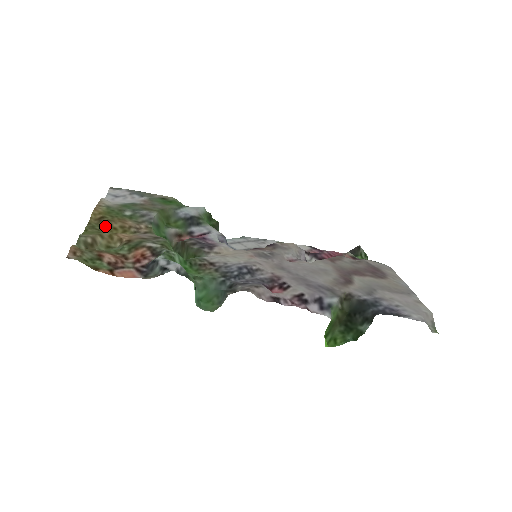
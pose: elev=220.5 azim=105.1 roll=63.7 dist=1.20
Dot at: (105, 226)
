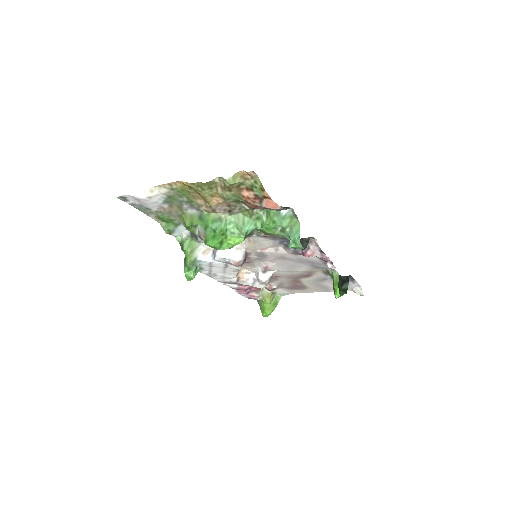
Dot at: (198, 192)
